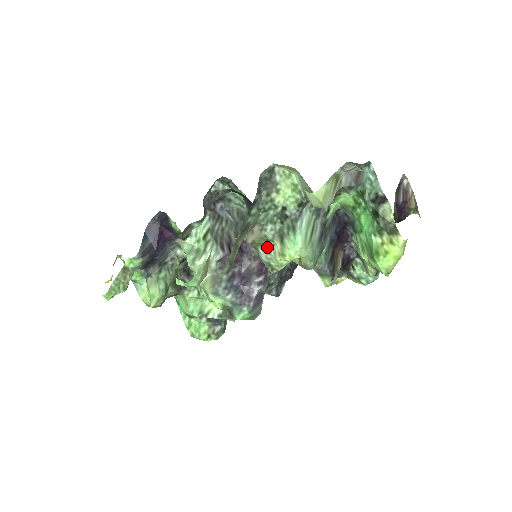
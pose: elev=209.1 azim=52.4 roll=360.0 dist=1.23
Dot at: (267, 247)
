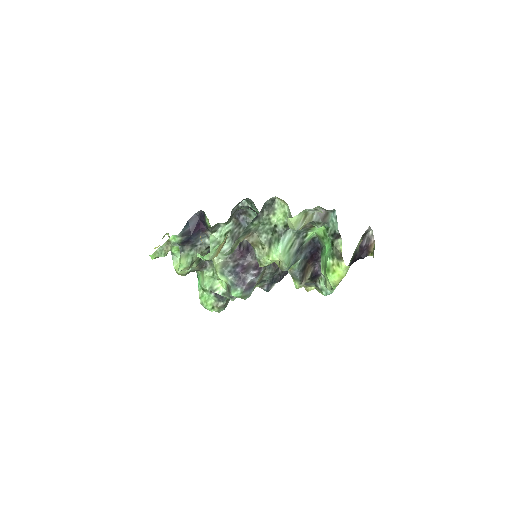
Dot at: (260, 249)
